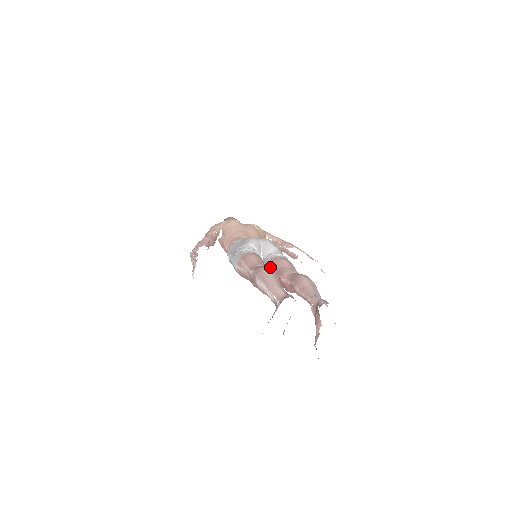
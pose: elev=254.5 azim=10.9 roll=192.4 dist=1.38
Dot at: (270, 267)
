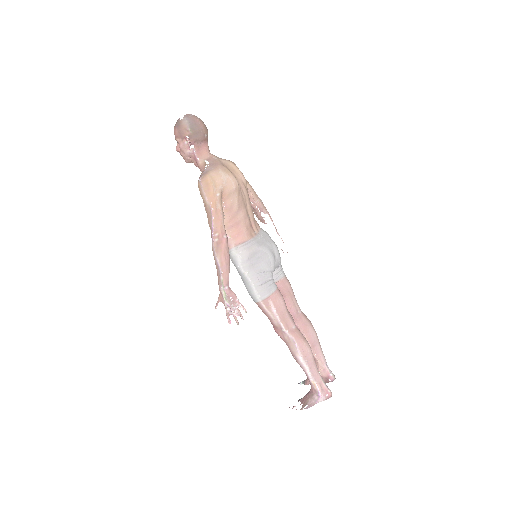
Dot at: occluded
